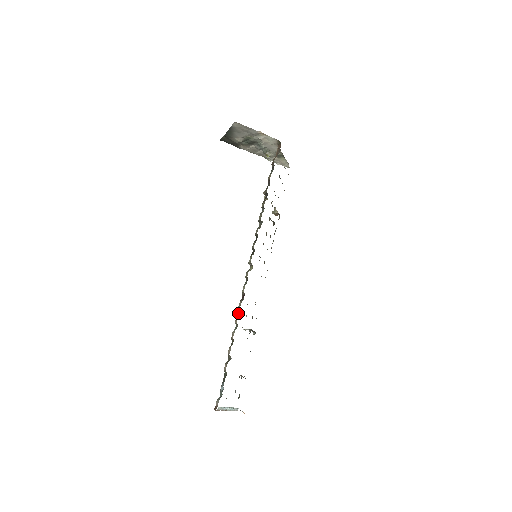
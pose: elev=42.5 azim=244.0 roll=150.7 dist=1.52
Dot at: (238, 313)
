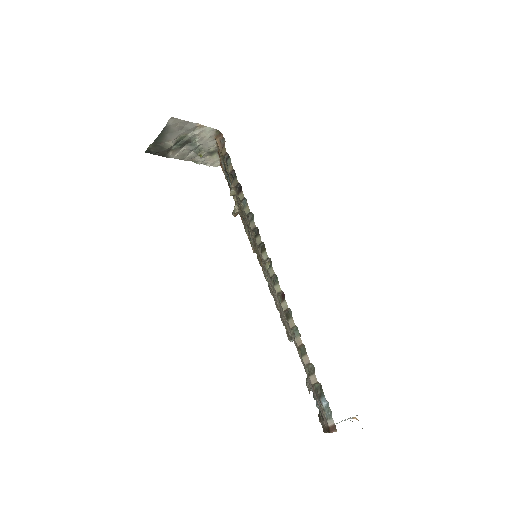
Dot at: (288, 316)
